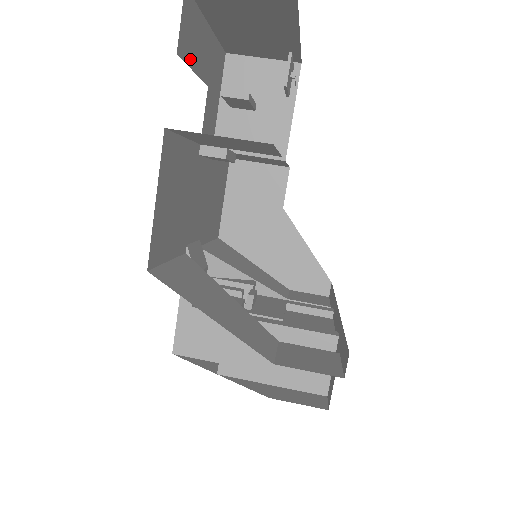
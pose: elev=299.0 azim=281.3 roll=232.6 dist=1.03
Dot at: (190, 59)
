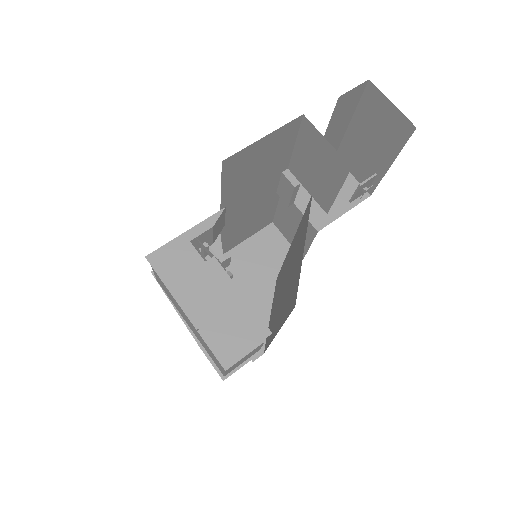
Dot at: (335, 115)
